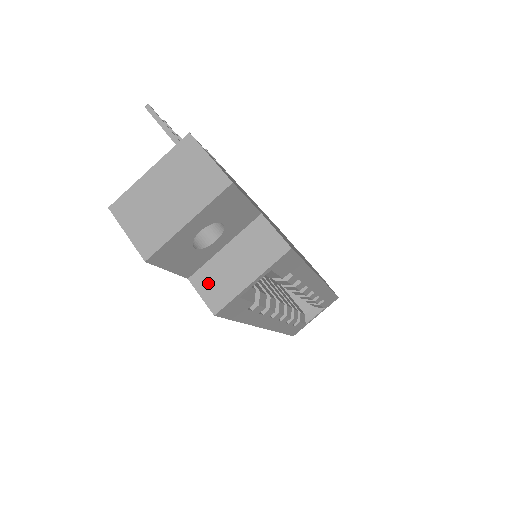
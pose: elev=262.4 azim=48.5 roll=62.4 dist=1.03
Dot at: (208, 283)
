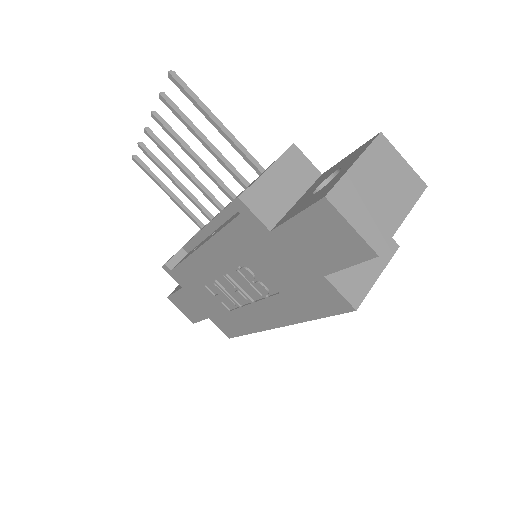
Dot at: (344, 279)
